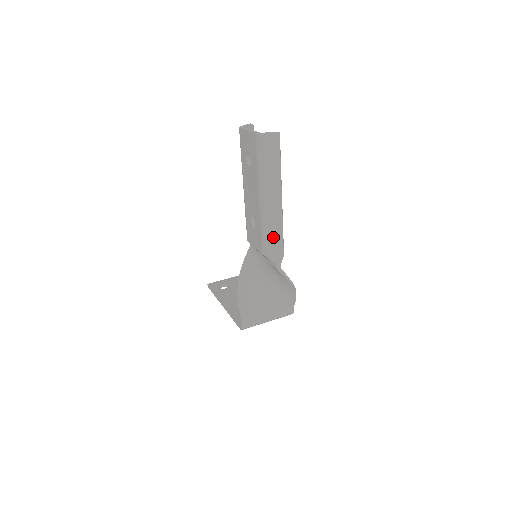
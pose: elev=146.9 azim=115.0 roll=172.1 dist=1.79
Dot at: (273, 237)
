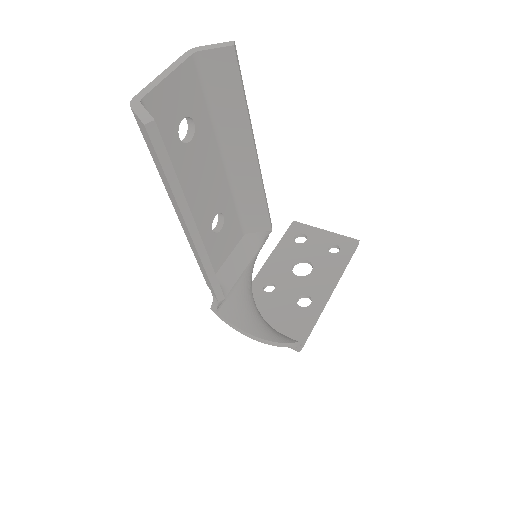
Dot at: occluded
